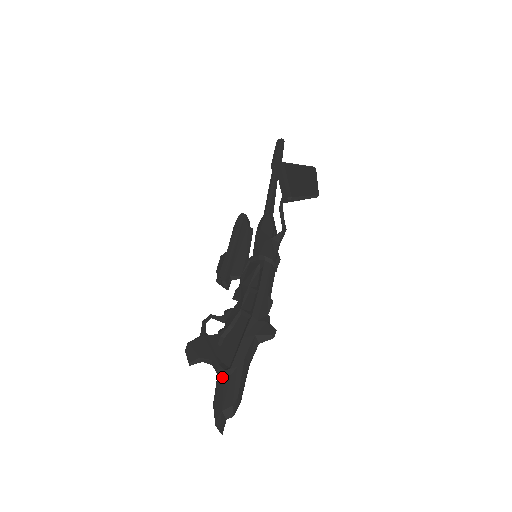
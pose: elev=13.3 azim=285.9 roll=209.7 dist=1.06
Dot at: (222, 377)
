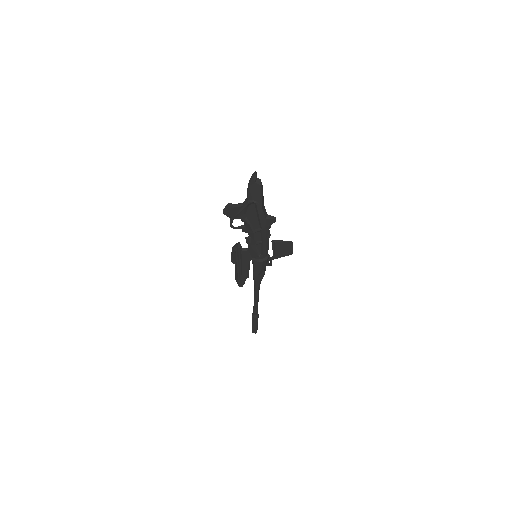
Dot at: occluded
